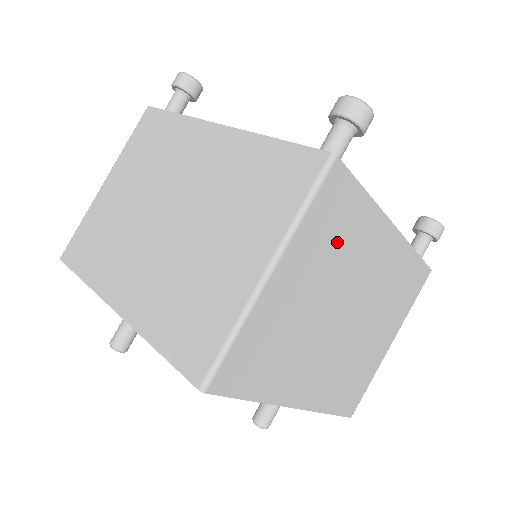
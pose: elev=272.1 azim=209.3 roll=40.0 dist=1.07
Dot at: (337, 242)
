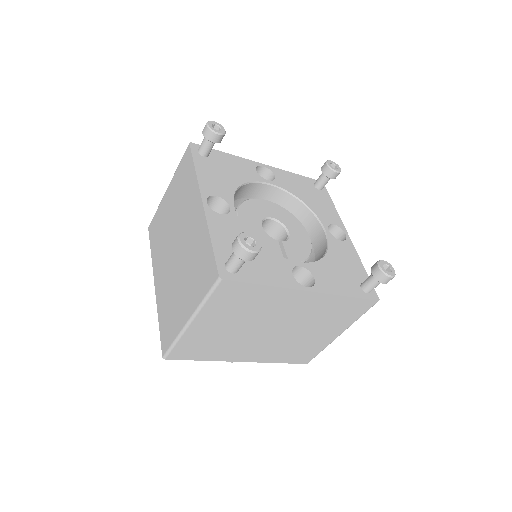
Dot at: occluded
